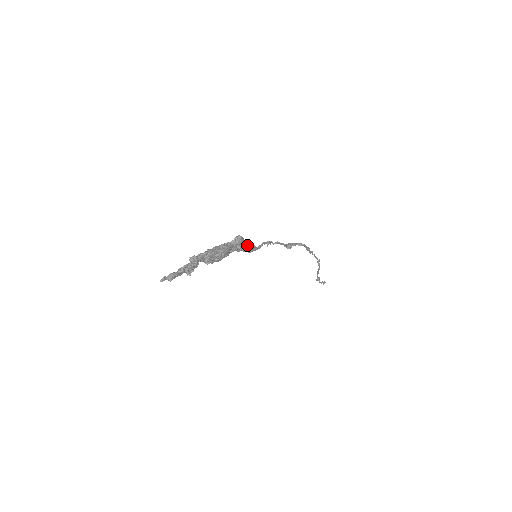
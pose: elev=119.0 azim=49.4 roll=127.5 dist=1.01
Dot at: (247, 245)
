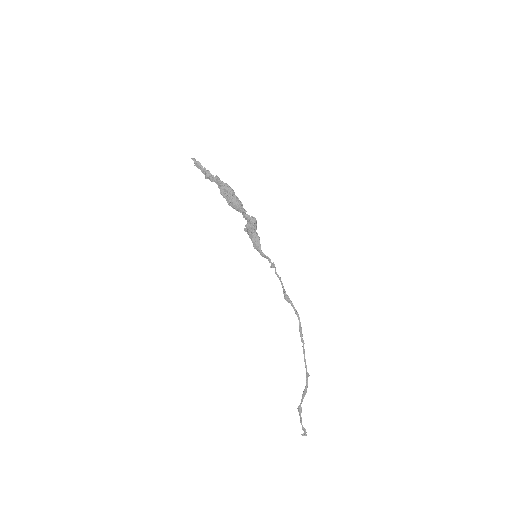
Dot at: (256, 237)
